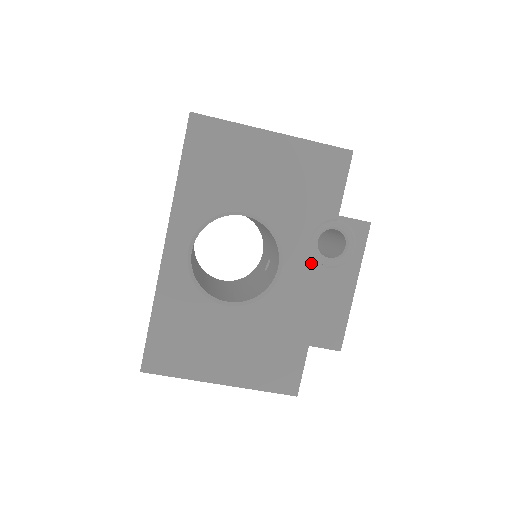
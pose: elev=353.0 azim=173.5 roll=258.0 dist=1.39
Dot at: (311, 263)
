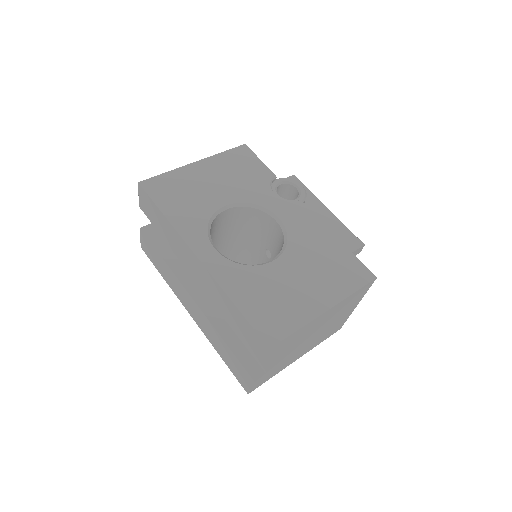
Dot at: (290, 204)
